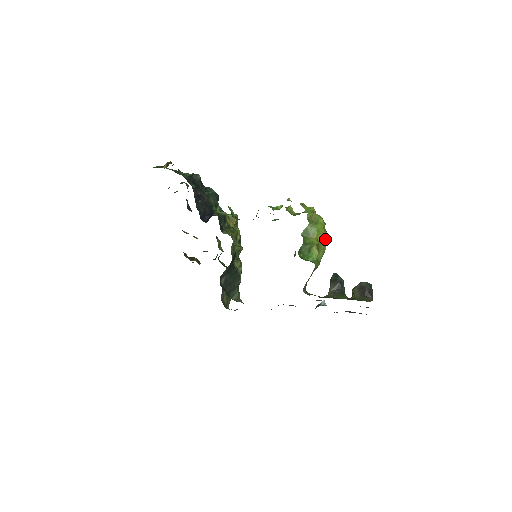
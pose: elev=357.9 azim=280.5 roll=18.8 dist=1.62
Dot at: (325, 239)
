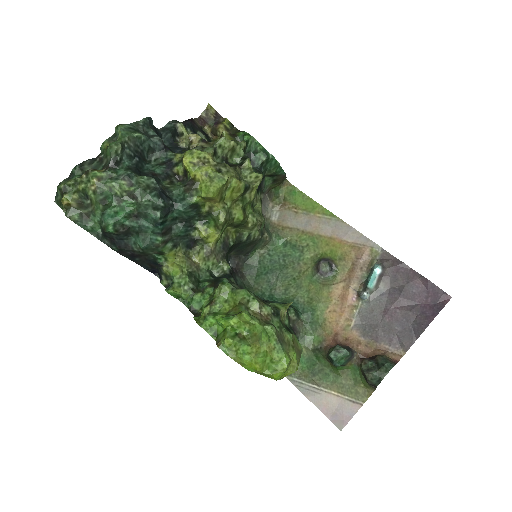
Dot at: occluded
